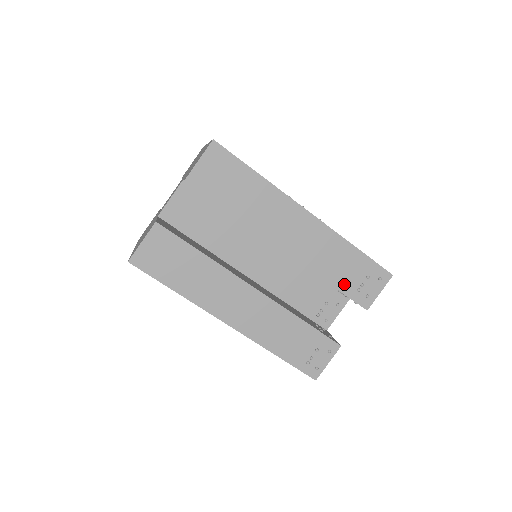
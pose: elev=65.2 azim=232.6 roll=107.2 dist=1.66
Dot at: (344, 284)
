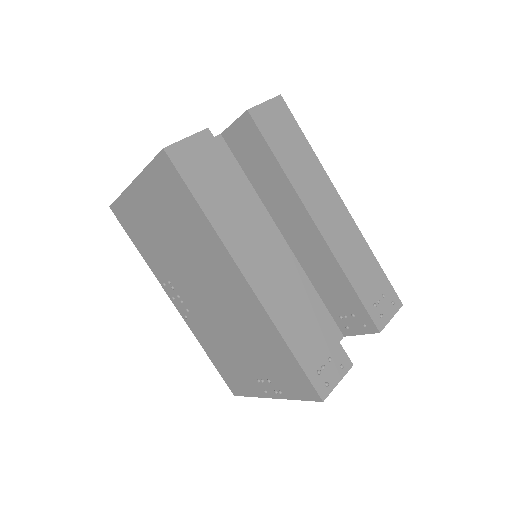
Dot at: (363, 292)
